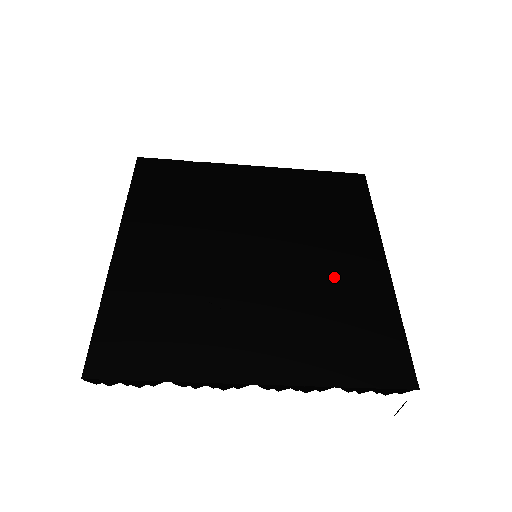
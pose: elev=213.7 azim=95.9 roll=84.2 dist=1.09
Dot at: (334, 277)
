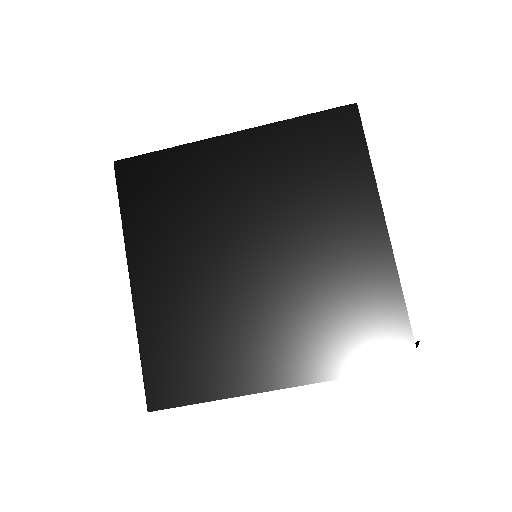
Dot at: (334, 262)
